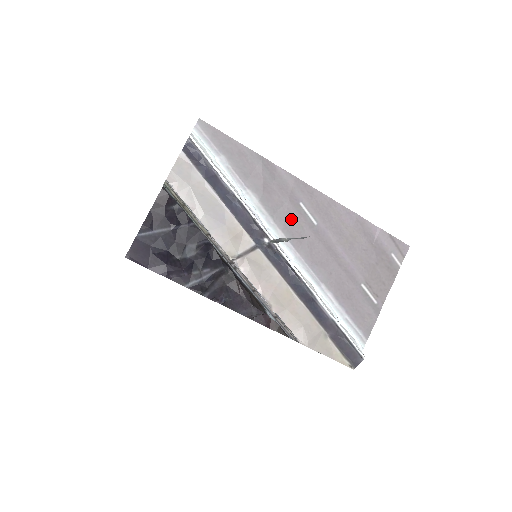
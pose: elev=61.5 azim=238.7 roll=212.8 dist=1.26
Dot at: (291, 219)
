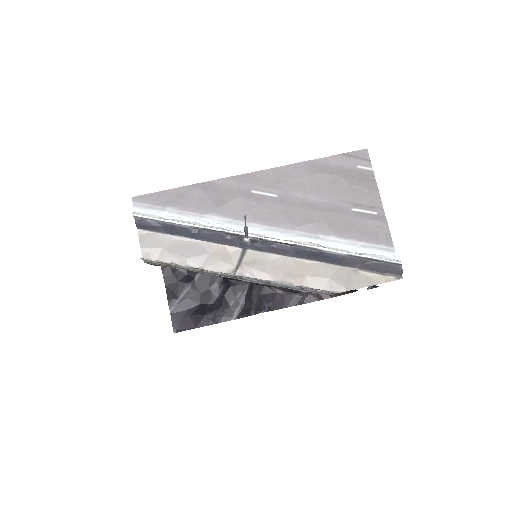
Dot at: (254, 209)
